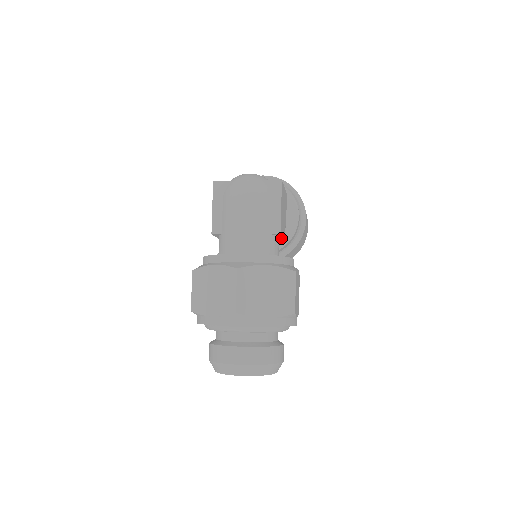
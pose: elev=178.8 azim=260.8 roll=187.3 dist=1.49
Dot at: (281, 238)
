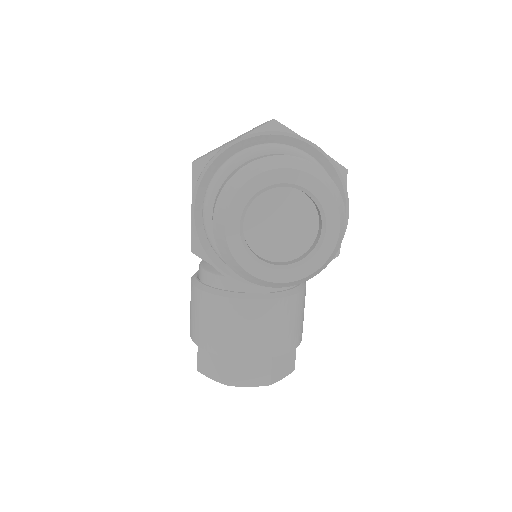
Dot at: occluded
